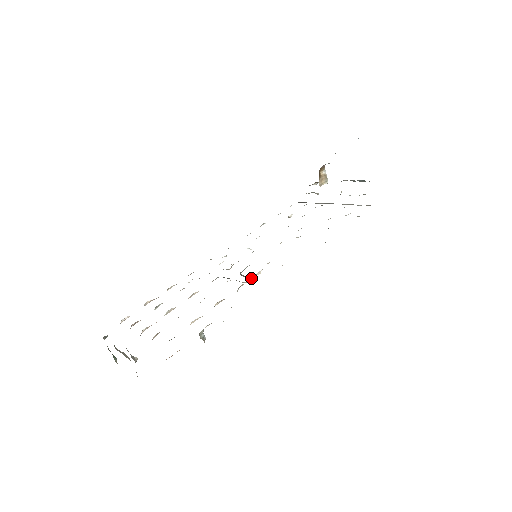
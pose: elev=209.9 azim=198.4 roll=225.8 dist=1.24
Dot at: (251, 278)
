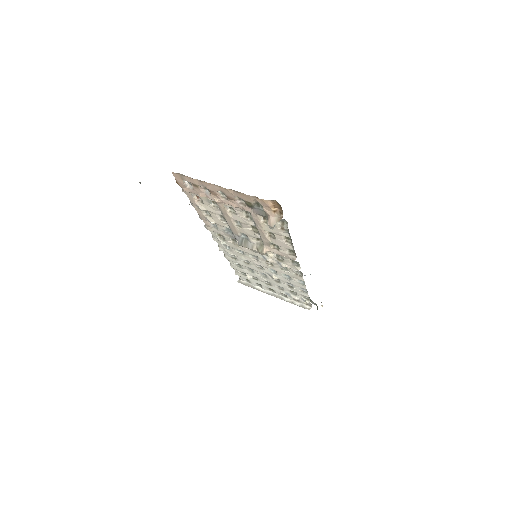
Dot at: occluded
